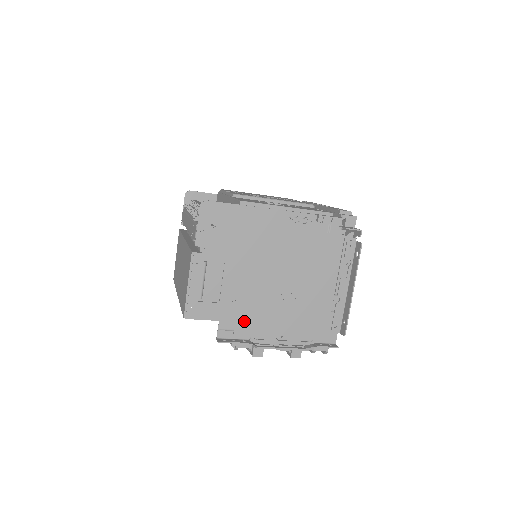
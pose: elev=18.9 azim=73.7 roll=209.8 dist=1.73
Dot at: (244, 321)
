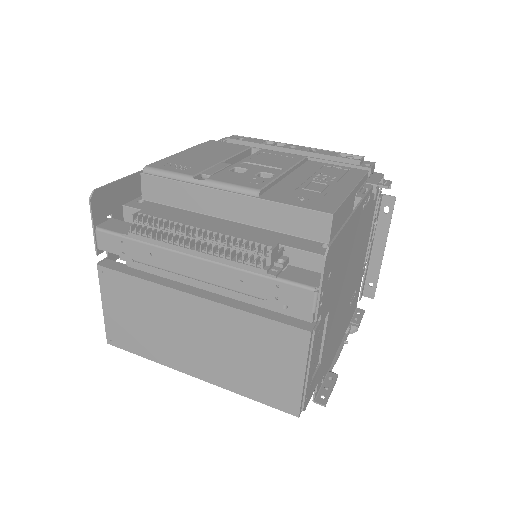
Dot at: (329, 358)
